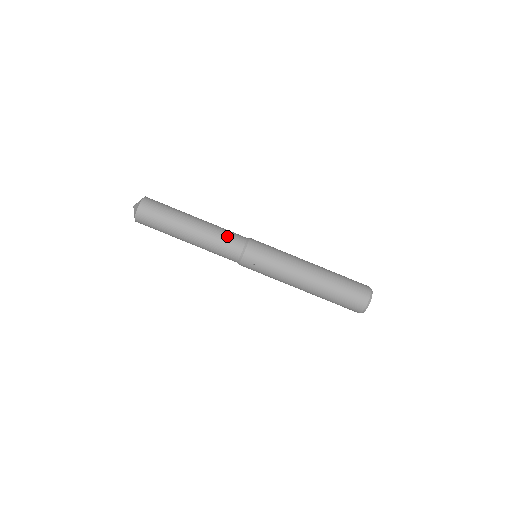
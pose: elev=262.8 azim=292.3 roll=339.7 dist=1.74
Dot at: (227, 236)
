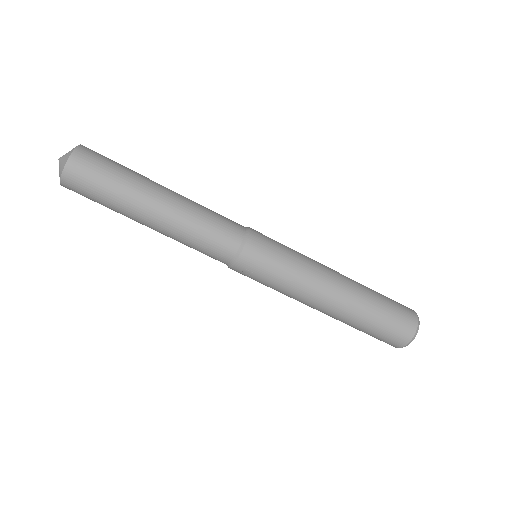
Dot at: (212, 231)
